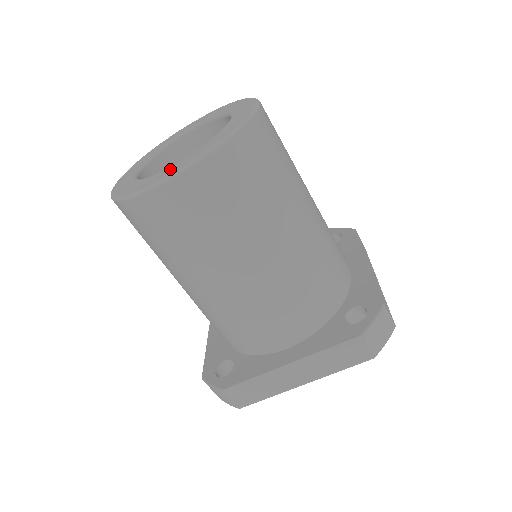
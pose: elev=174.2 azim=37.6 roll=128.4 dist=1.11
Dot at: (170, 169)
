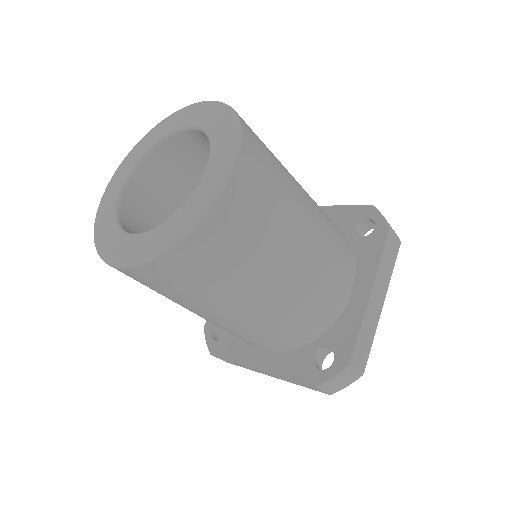
Dot at: (125, 245)
